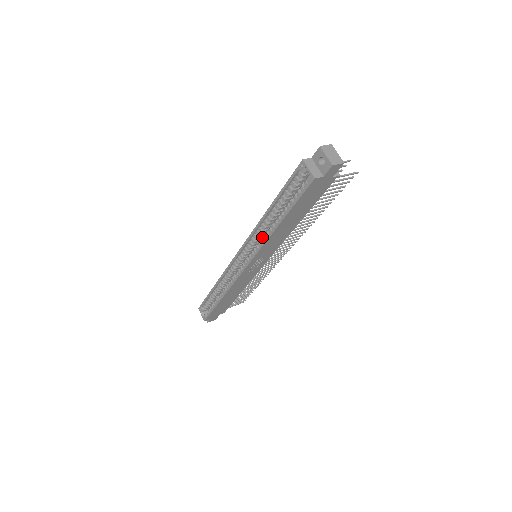
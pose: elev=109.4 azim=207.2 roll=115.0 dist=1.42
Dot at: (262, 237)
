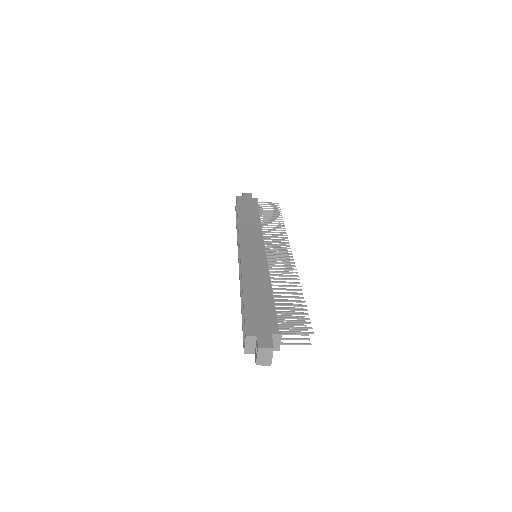
Dot at: occluded
